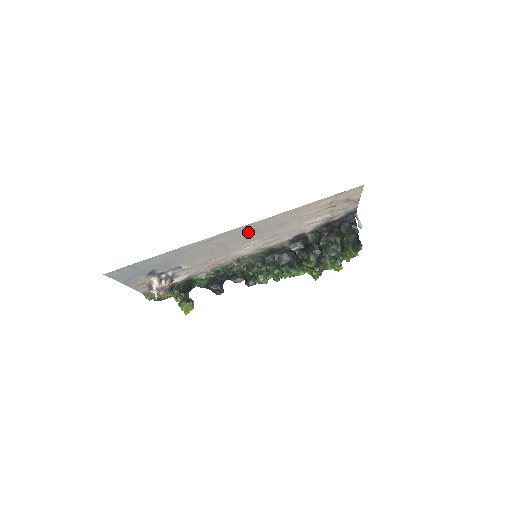
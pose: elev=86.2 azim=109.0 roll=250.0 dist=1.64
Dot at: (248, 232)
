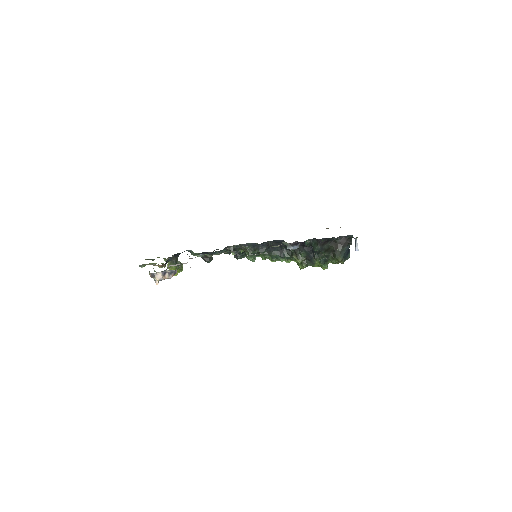
Dot at: occluded
